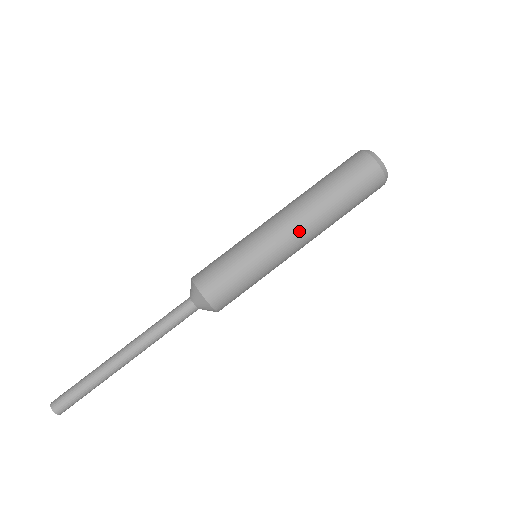
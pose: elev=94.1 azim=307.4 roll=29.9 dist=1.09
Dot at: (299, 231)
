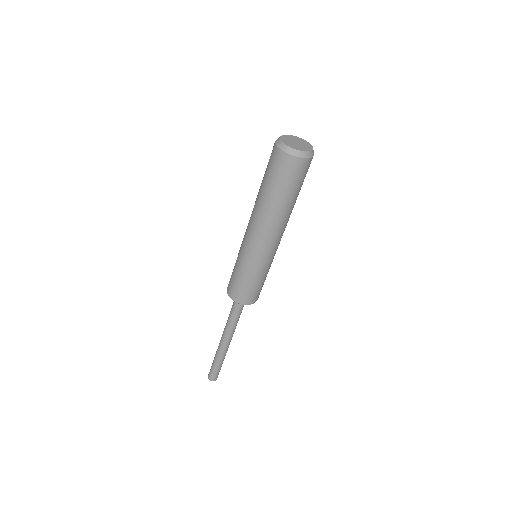
Dot at: (272, 237)
